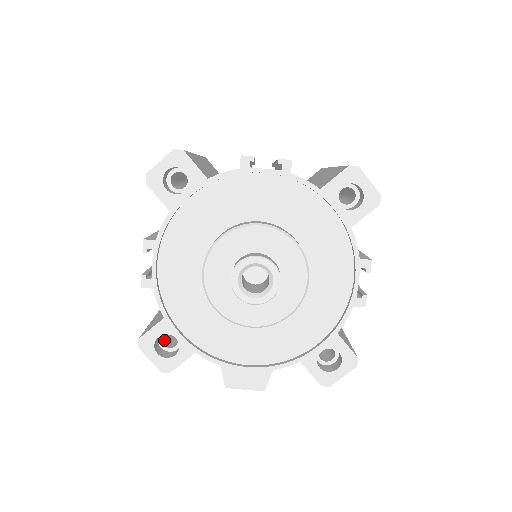
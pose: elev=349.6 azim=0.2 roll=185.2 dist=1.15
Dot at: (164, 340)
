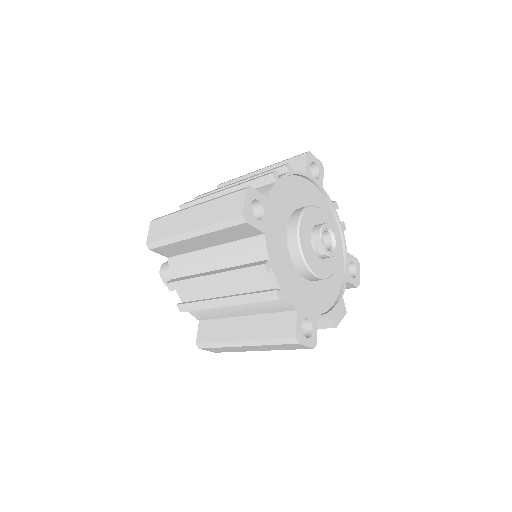
Dot at: occluded
